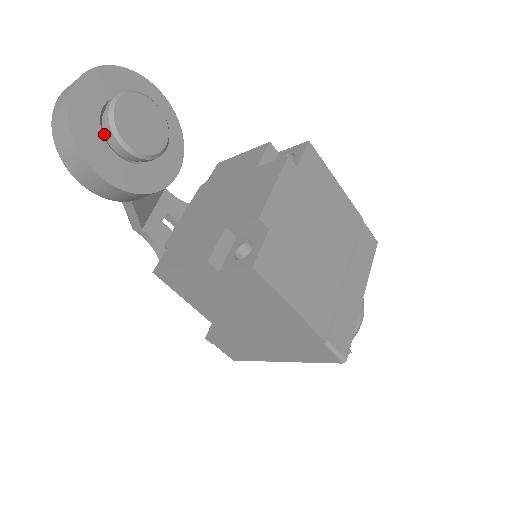
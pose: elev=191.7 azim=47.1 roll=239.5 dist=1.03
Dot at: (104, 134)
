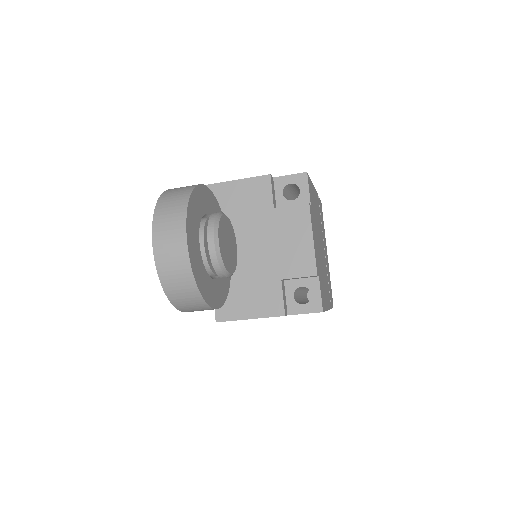
Dot at: (205, 271)
